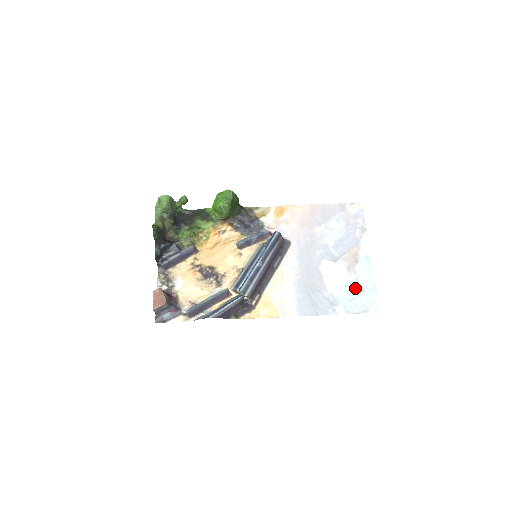
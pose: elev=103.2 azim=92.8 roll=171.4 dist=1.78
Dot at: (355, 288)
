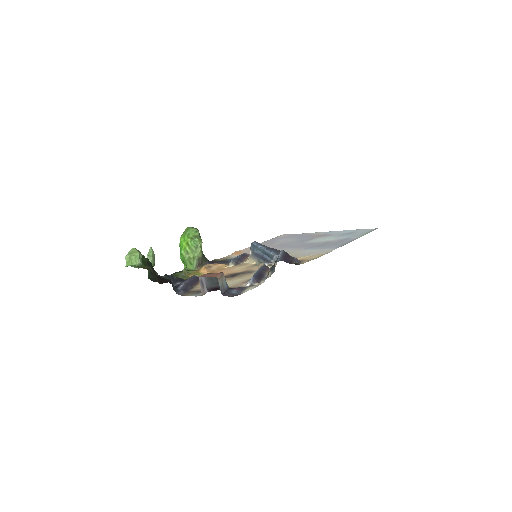
Dot at: (345, 234)
